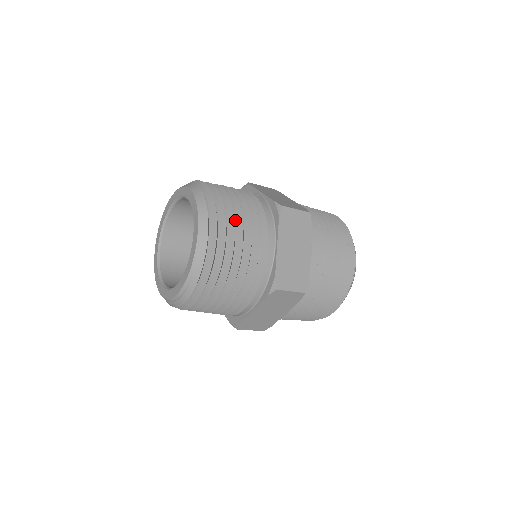
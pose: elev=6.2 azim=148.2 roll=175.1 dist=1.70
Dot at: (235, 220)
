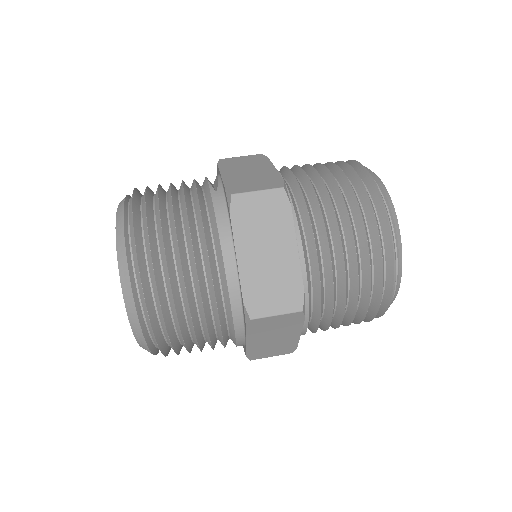
Dot at: (171, 236)
